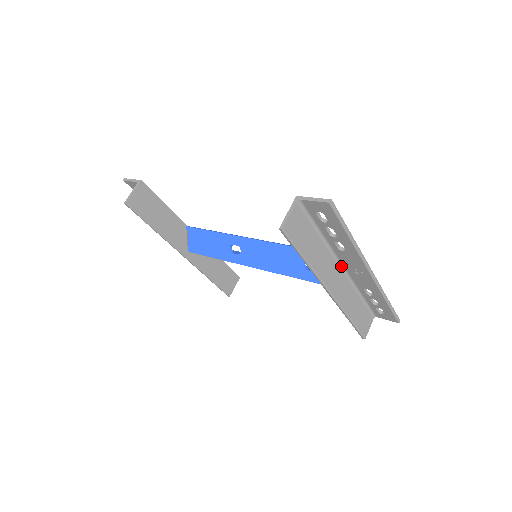
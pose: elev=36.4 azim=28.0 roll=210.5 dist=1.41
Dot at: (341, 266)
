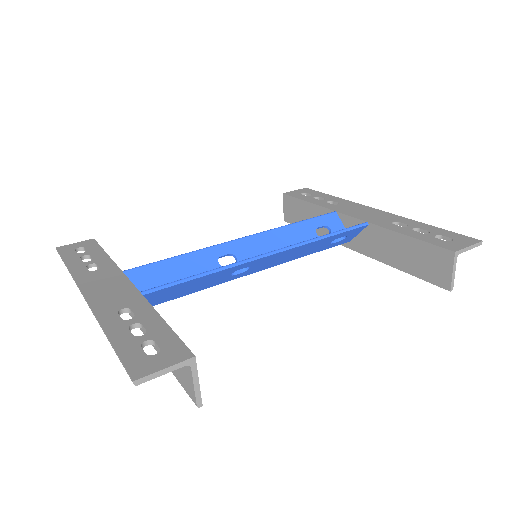
Dot at: (359, 222)
